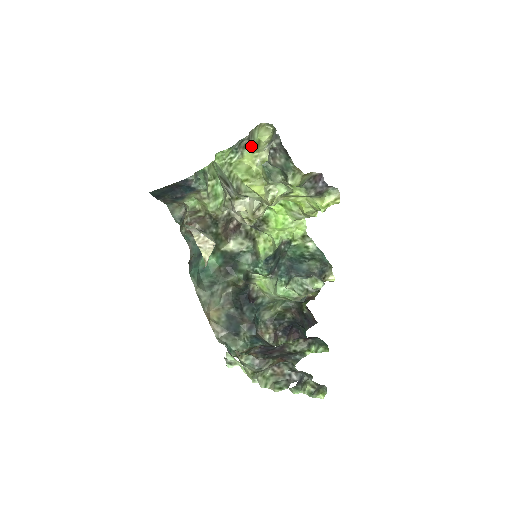
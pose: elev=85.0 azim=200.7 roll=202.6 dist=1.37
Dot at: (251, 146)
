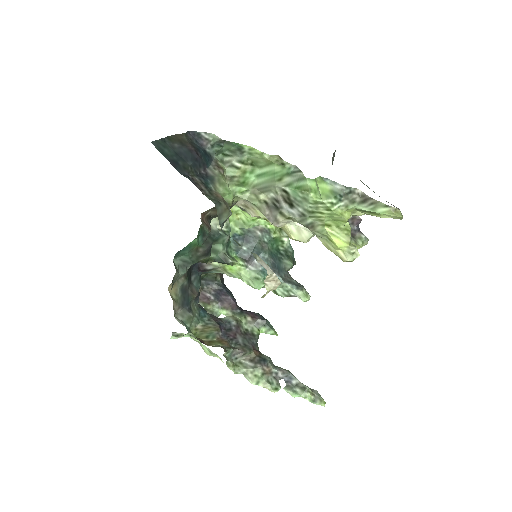
Dot at: (363, 209)
